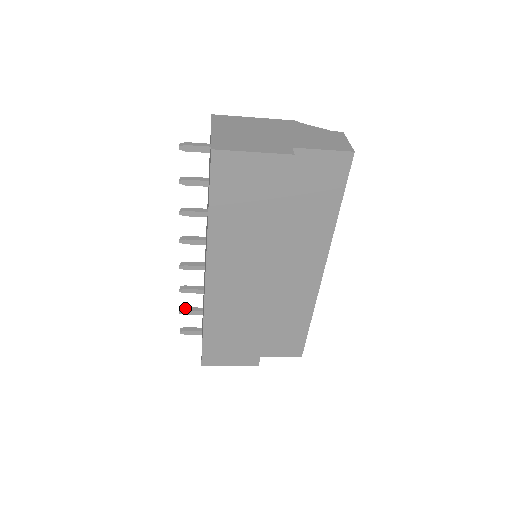
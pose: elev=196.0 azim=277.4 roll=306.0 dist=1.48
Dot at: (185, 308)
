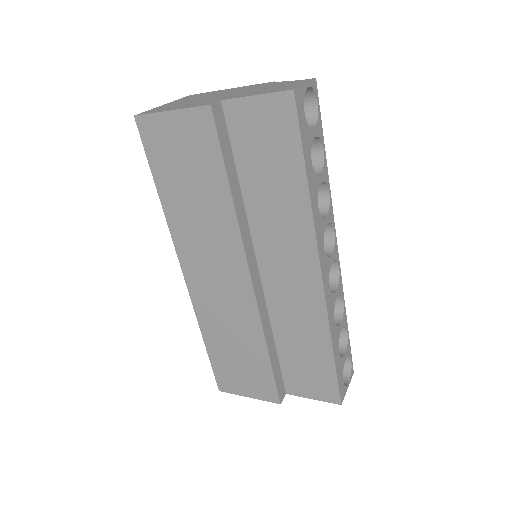
Dot at: occluded
